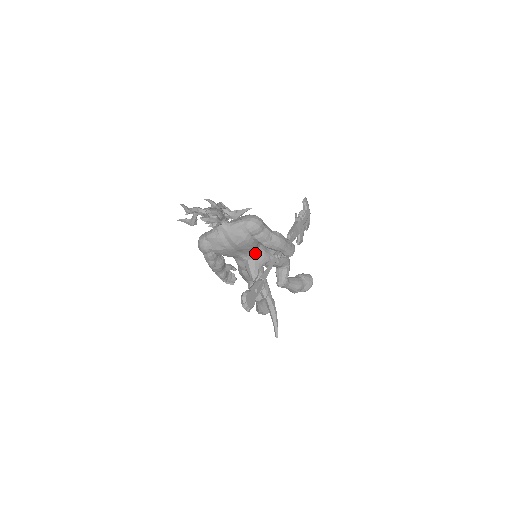
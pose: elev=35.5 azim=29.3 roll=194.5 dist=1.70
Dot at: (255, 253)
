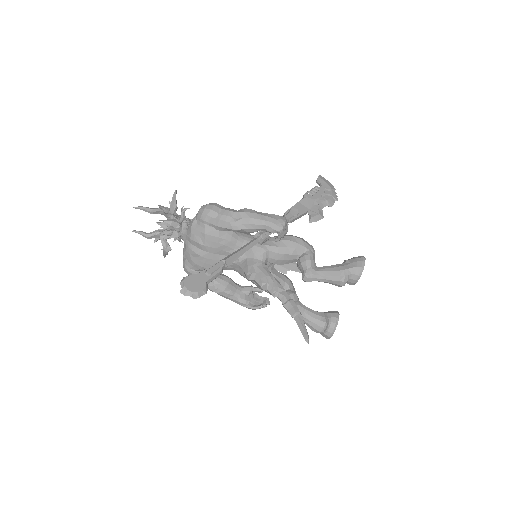
Dot at: occluded
